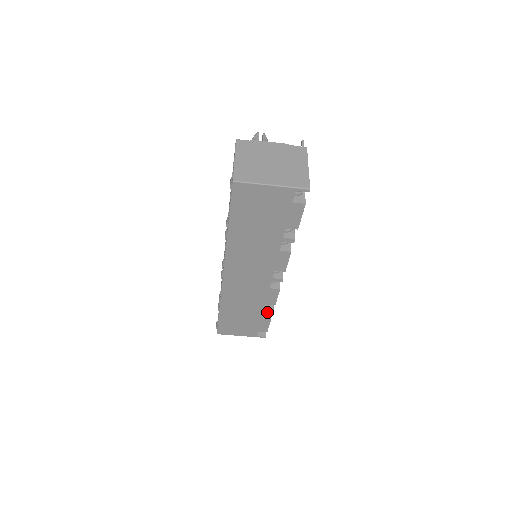
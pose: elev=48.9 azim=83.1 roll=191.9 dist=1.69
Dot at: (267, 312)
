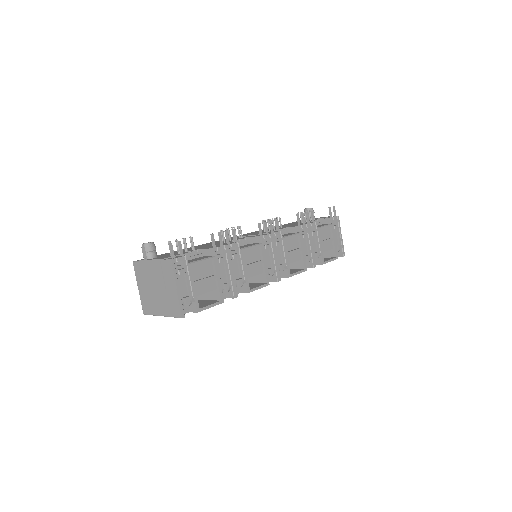
Dot at: occluded
